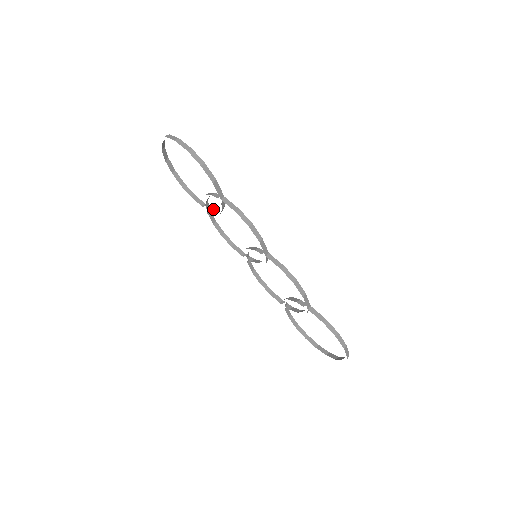
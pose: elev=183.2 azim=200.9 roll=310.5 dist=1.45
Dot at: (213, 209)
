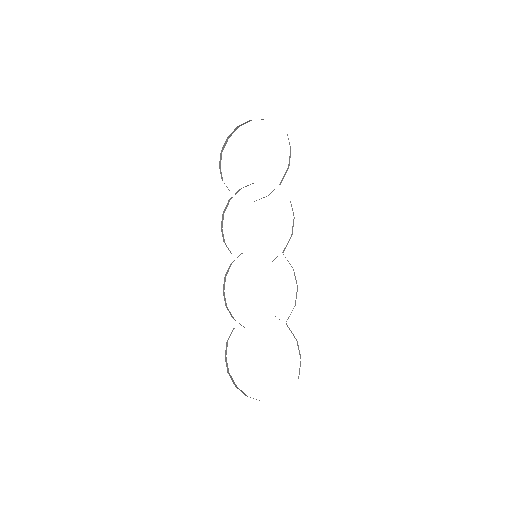
Dot at: occluded
